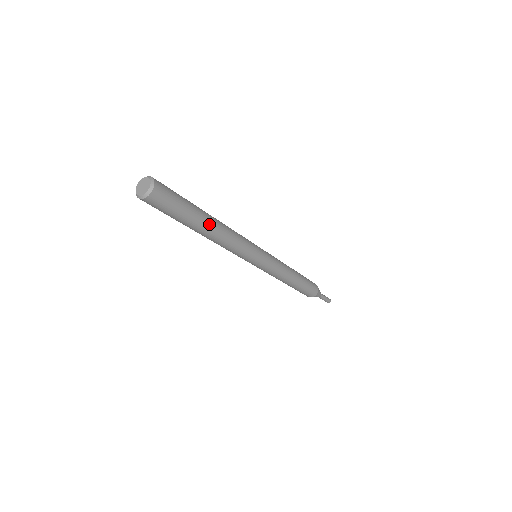
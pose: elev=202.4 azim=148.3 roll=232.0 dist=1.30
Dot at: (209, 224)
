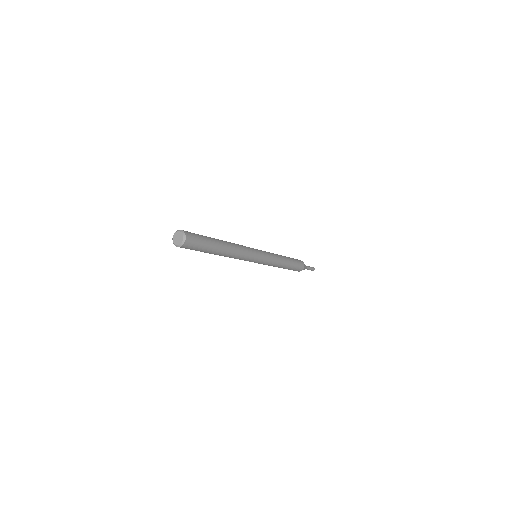
Dot at: (223, 248)
